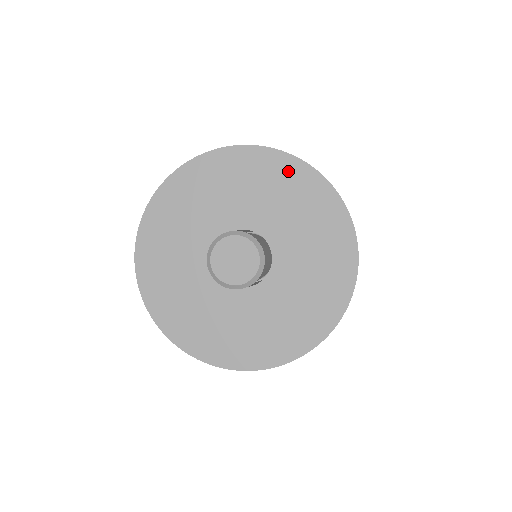
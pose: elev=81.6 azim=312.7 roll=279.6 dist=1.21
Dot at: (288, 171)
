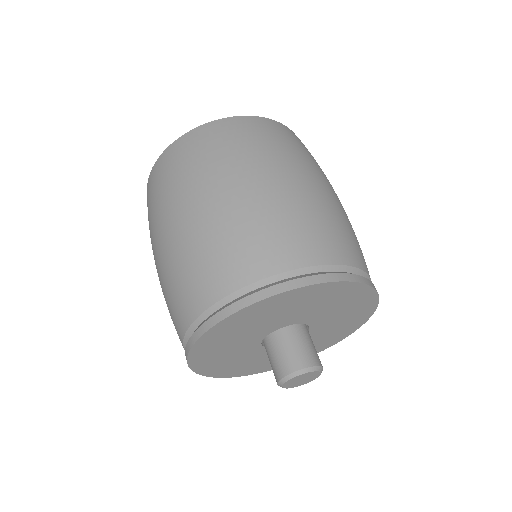
Dot at: (290, 298)
